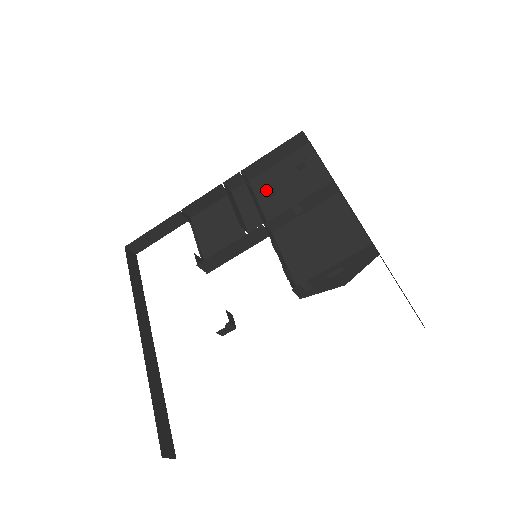
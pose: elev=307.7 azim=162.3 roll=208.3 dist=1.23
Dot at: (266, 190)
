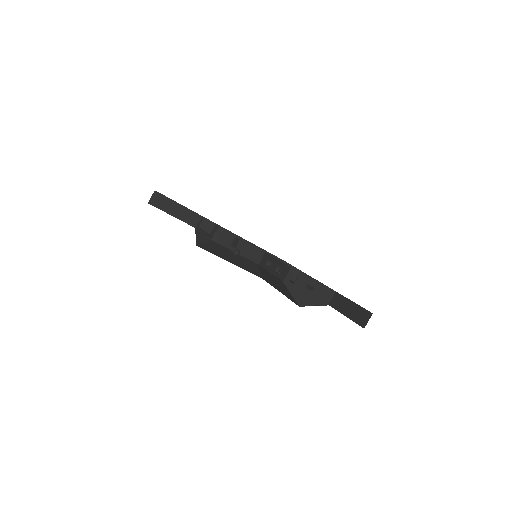
Dot at: occluded
